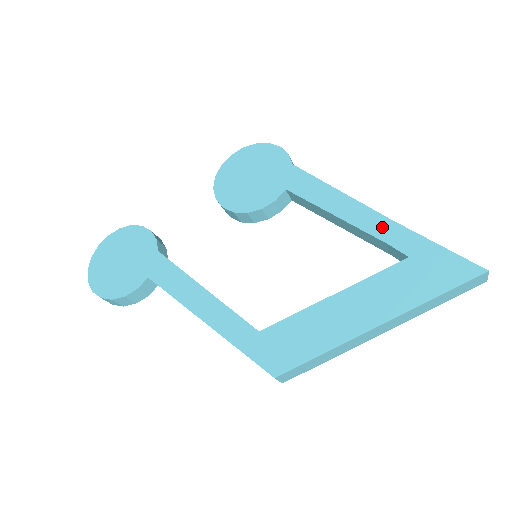
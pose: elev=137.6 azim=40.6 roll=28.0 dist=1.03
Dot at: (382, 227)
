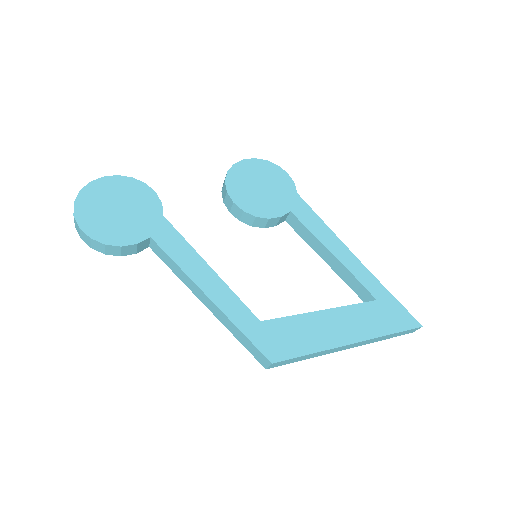
Dot at: (360, 271)
